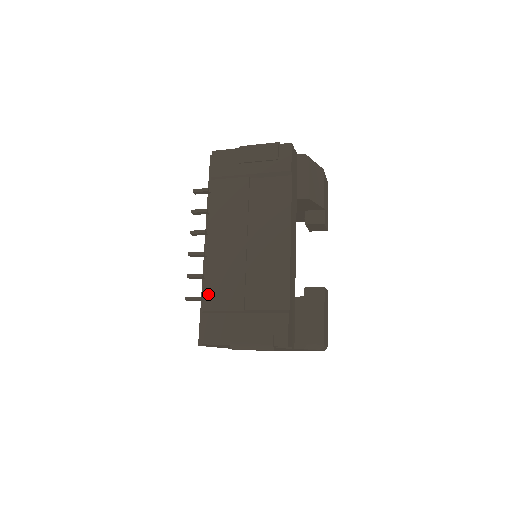
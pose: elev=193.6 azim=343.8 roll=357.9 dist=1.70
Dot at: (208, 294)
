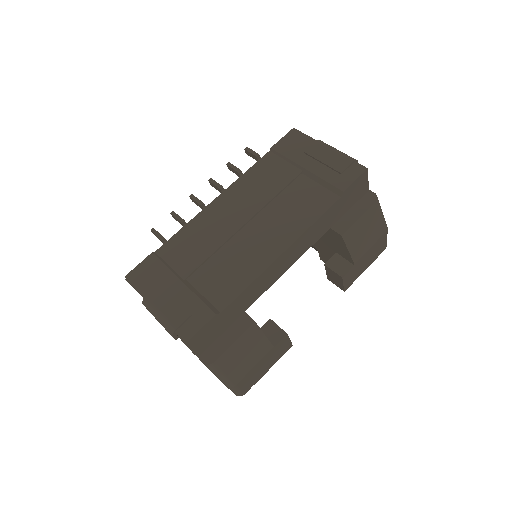
Dot at: (172, 241)
